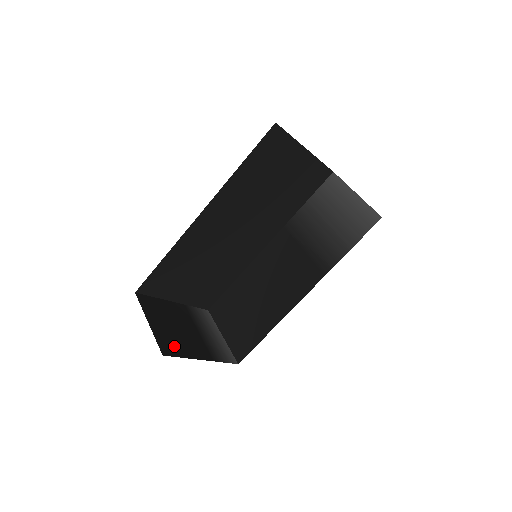
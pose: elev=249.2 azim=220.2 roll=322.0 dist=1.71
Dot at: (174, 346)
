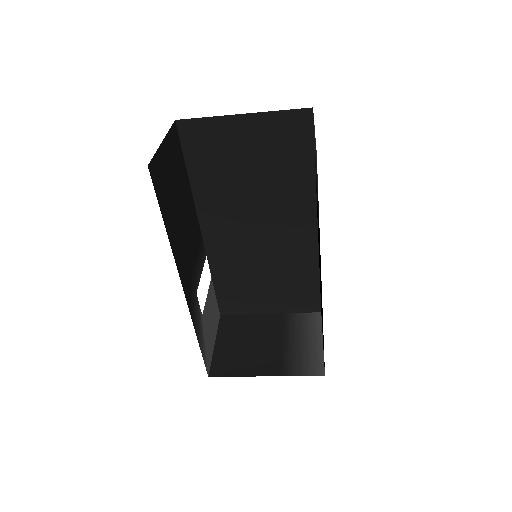
Dot at: (232, 365)
